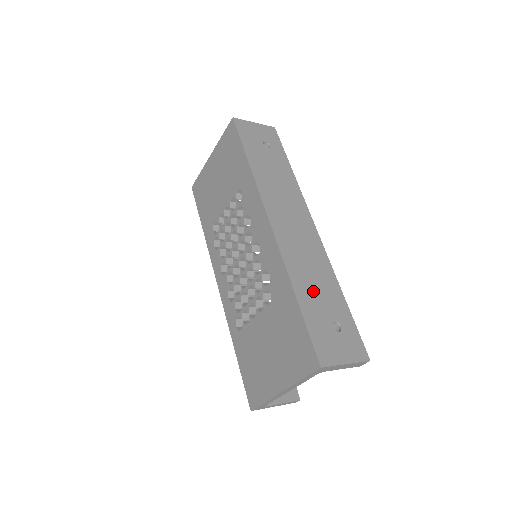
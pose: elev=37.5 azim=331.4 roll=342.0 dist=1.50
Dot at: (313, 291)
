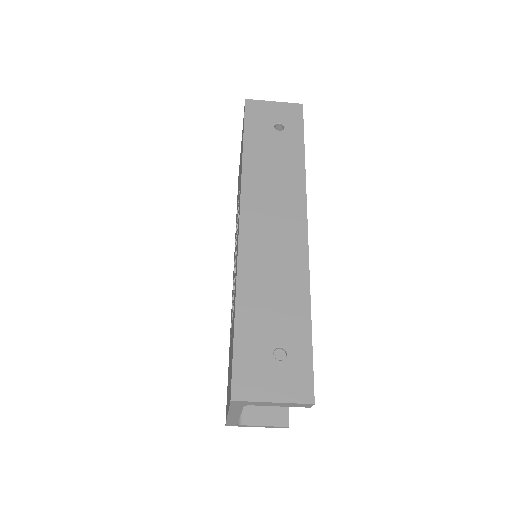
Dot at: (264, 306)
